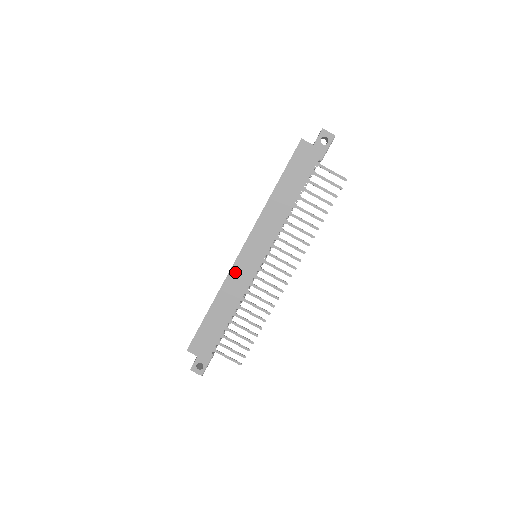
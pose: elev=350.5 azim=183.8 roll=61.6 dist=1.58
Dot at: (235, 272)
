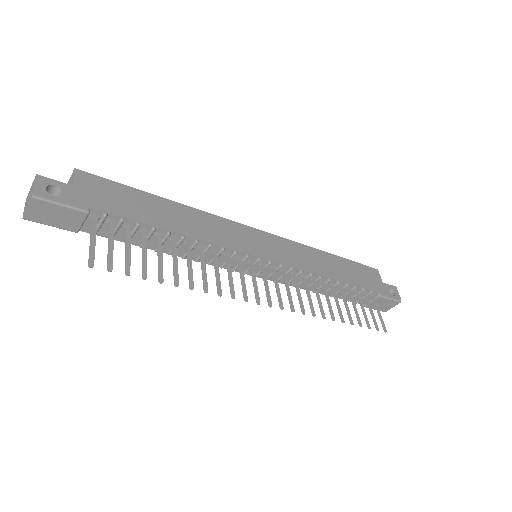
Dot at: (232, 227)
